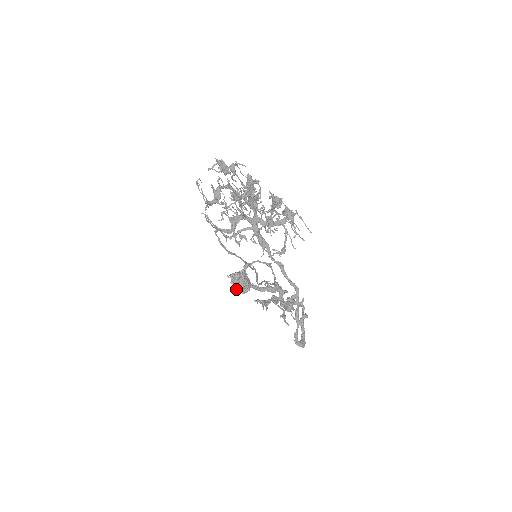
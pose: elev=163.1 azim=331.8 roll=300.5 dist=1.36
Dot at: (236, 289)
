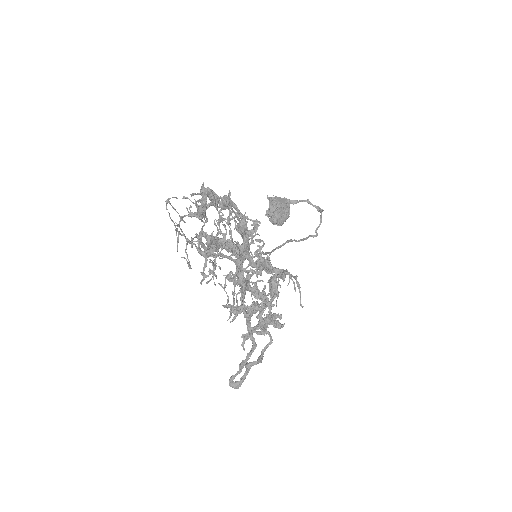
Dot at: occluded
